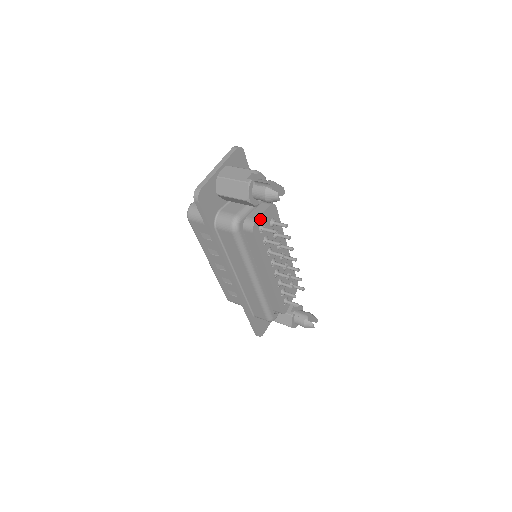
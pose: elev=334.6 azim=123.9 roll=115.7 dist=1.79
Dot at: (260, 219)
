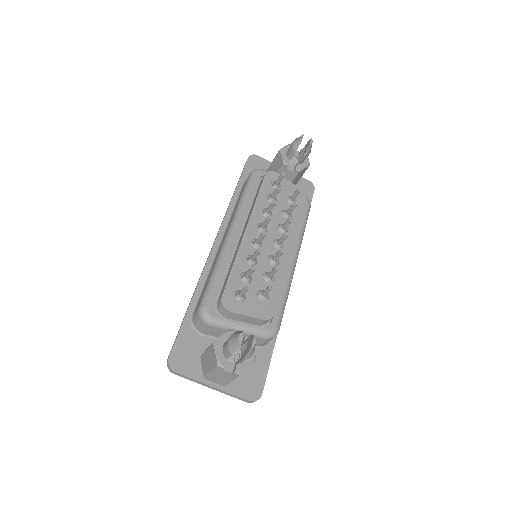
Dot at: occluded
